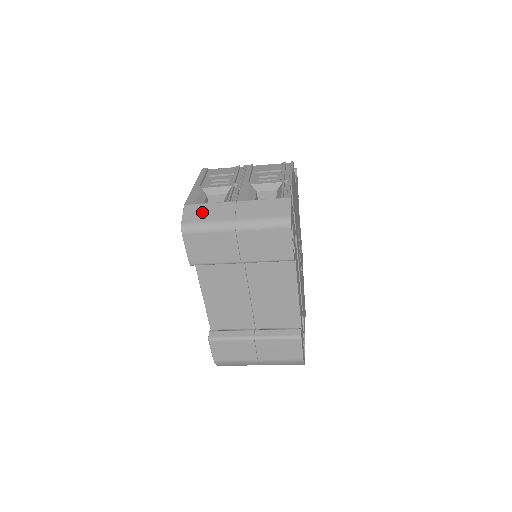
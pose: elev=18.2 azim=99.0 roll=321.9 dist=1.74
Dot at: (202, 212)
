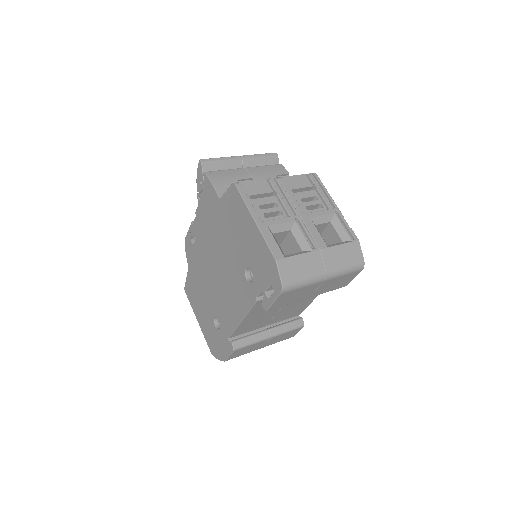
Dot at: (296, 267)
